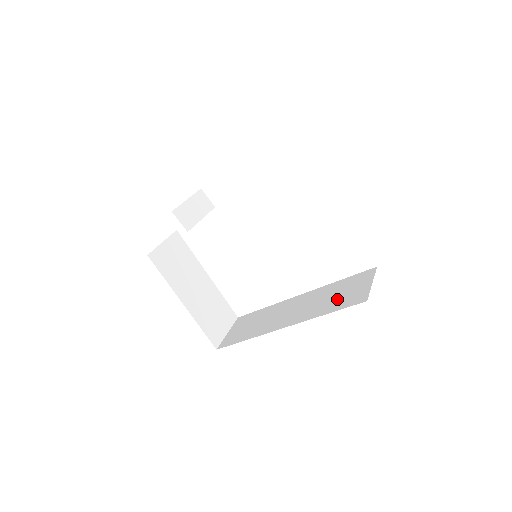
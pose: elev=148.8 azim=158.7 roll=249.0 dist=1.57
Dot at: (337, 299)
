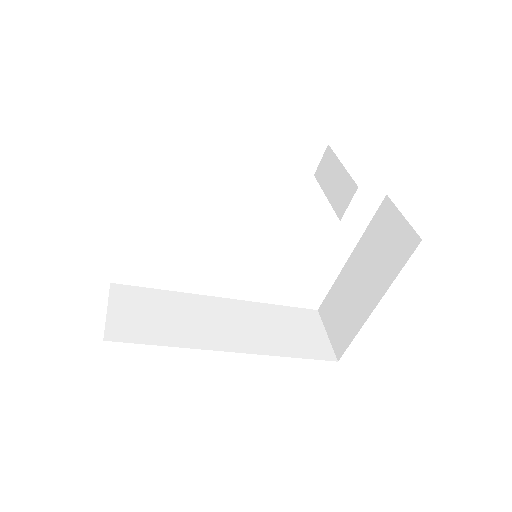
Dot at: (293, 338)
